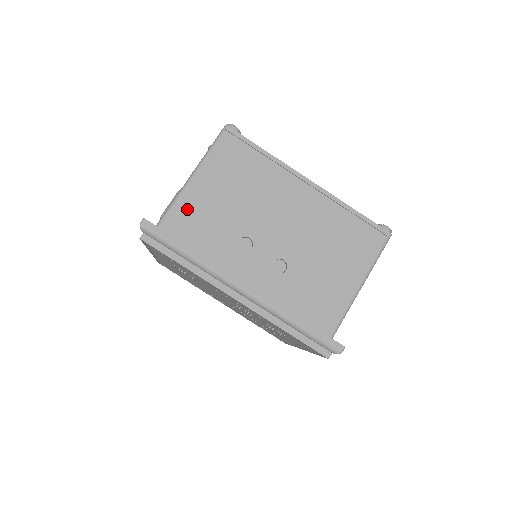
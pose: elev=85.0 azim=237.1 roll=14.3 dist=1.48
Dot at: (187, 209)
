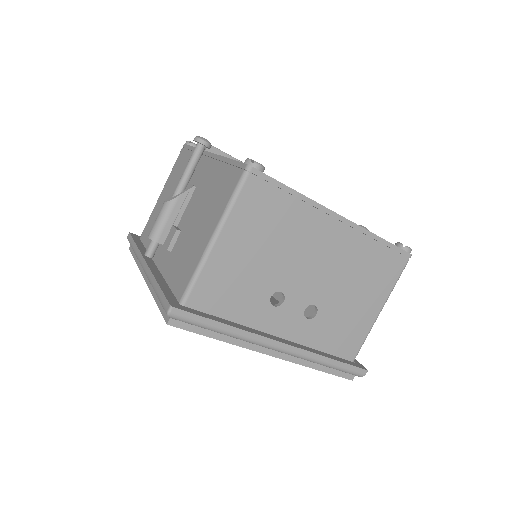
Dot at: (214, 277)
